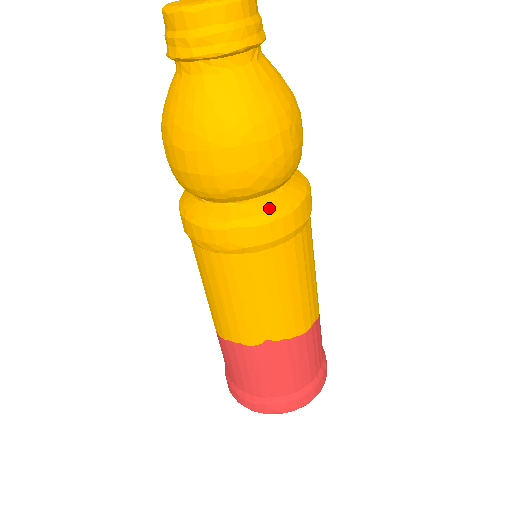
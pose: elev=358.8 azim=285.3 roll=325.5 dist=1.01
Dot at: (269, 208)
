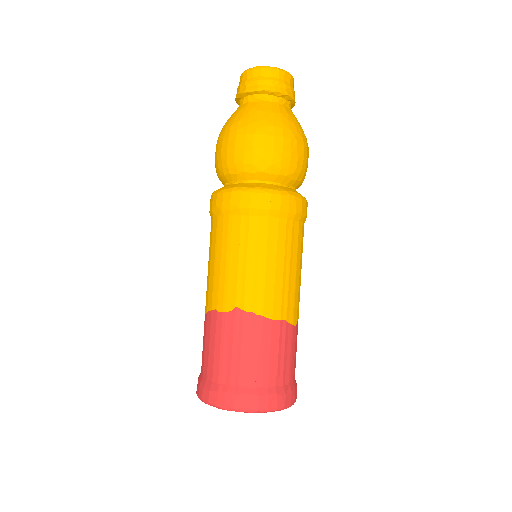
Dot at: (265, 187)
